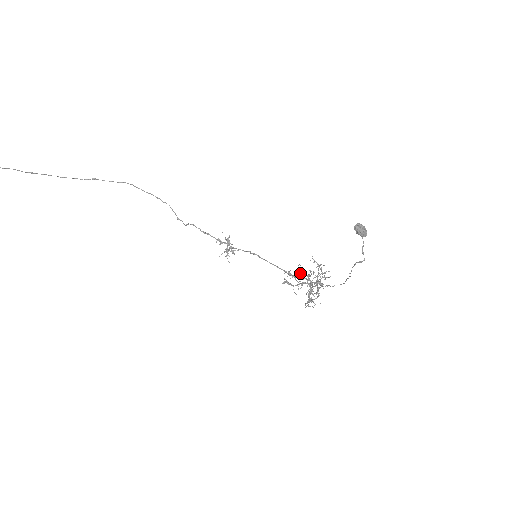
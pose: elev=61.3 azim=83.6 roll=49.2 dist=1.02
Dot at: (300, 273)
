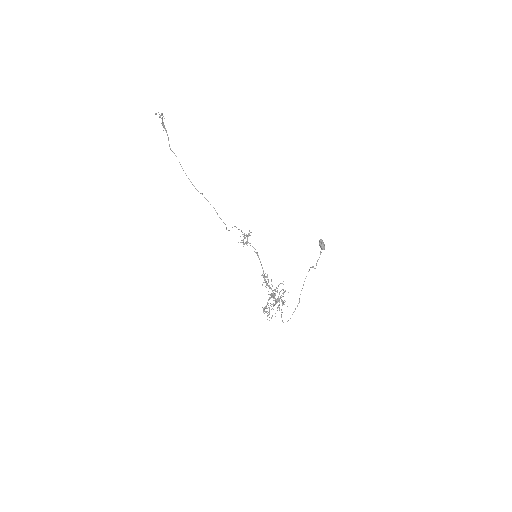
Dot at: occluded
